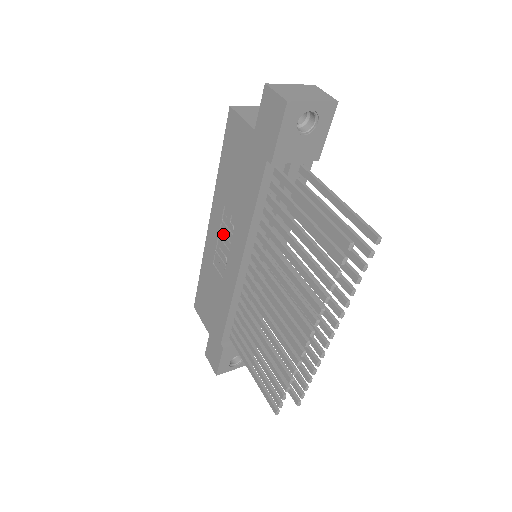
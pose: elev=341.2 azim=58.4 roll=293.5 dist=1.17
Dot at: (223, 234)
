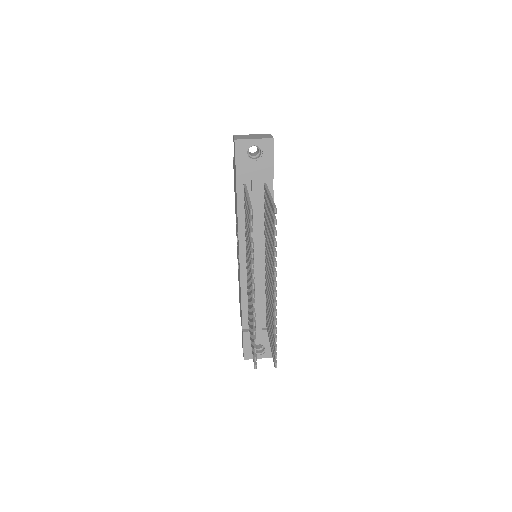
Dot at: (237, 242)
